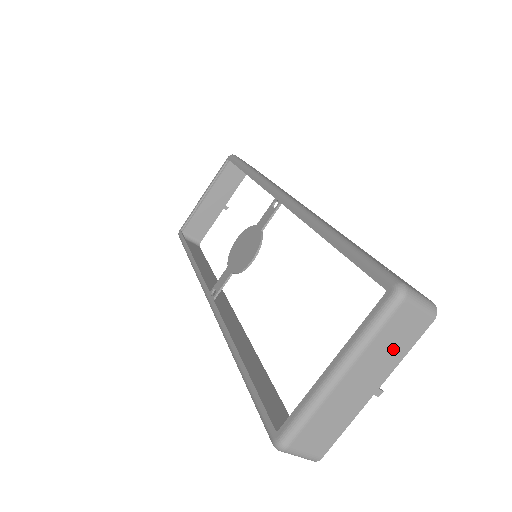
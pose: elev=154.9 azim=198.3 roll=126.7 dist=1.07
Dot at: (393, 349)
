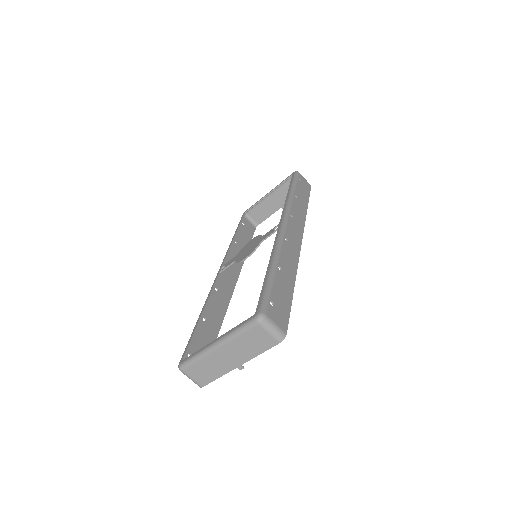
Dot at: (251, 347)
